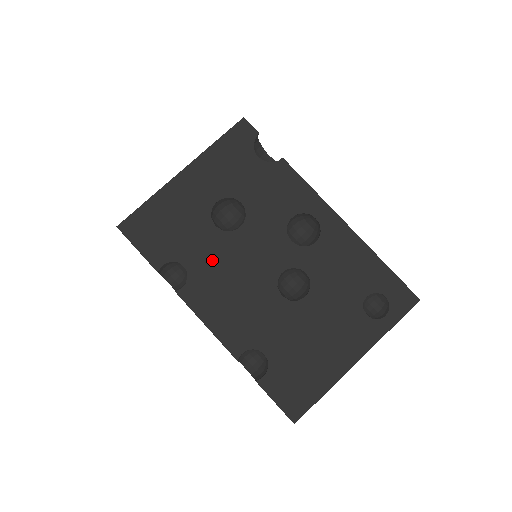
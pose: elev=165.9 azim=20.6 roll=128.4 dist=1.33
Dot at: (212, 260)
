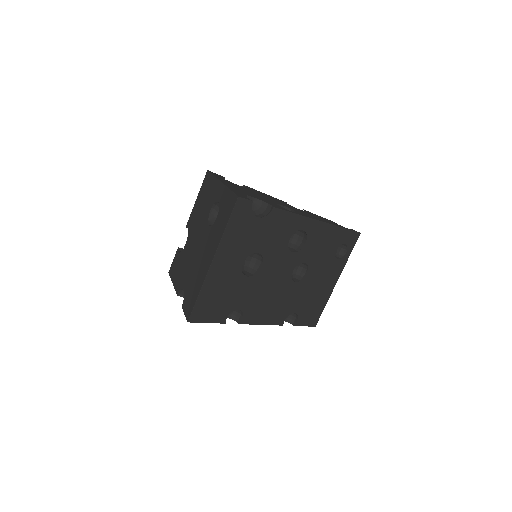
Dot at: (253, 295)
